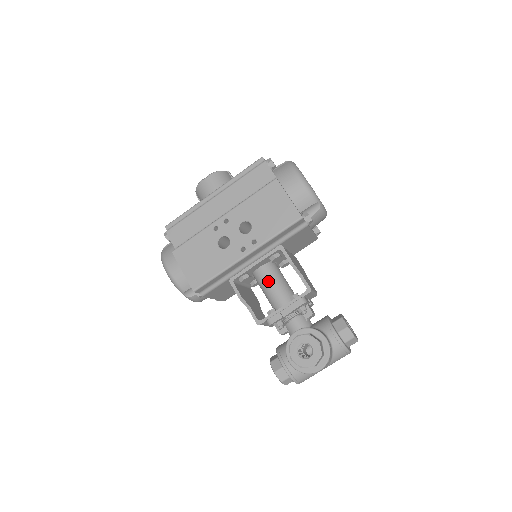
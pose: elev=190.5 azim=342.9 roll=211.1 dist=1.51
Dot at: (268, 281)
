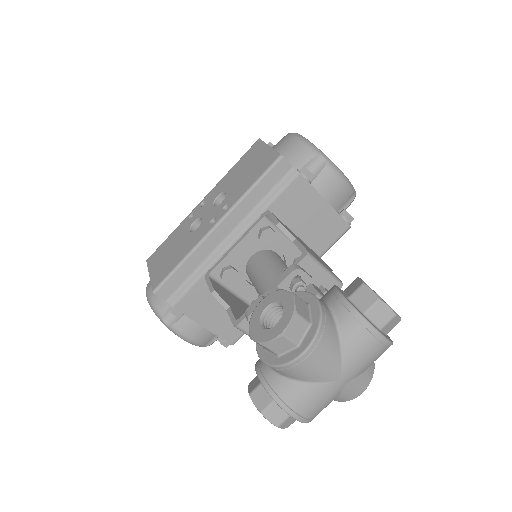
Dot at: (258, 270)
